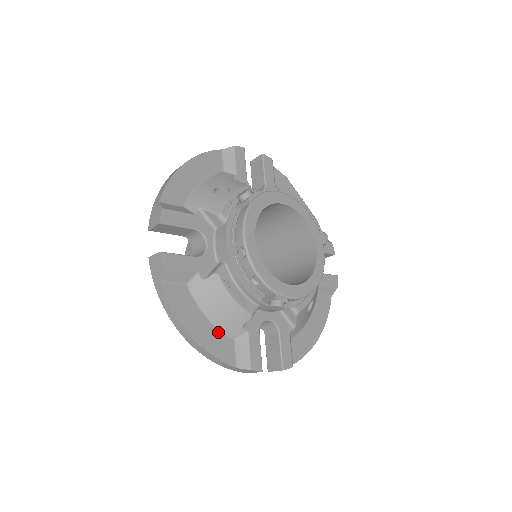
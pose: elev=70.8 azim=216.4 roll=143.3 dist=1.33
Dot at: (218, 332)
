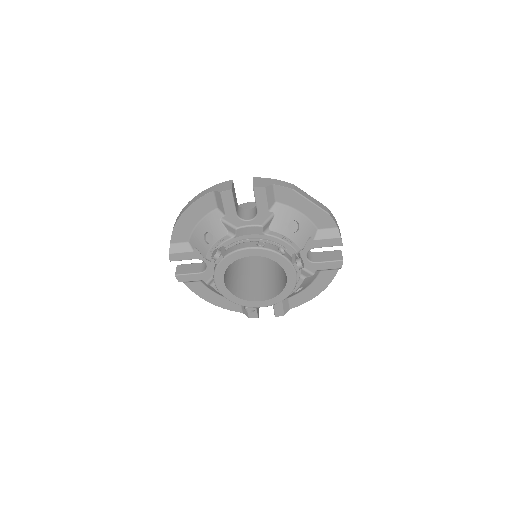
Dot at: (227, 299)
